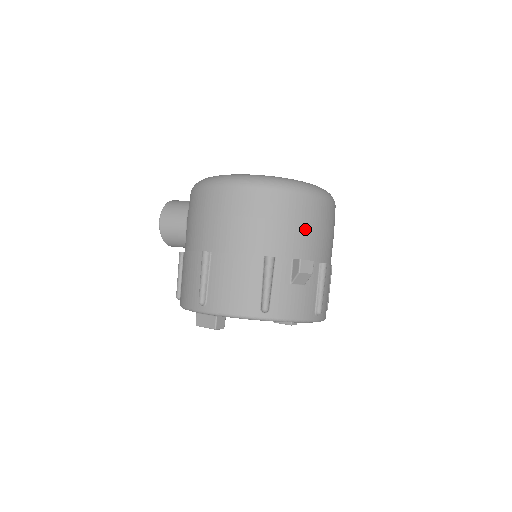
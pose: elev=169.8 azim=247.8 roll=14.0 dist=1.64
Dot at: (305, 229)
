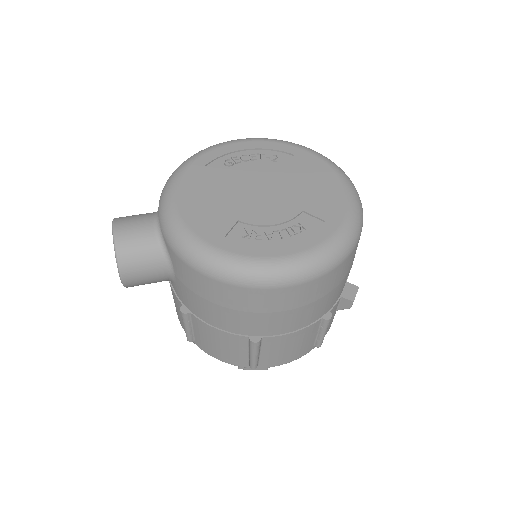
Dot at: occluded
